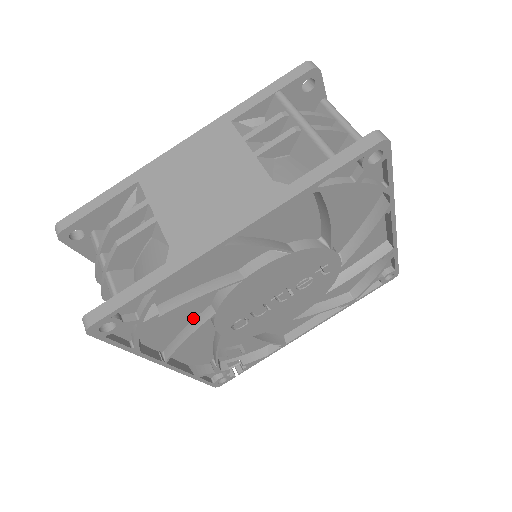
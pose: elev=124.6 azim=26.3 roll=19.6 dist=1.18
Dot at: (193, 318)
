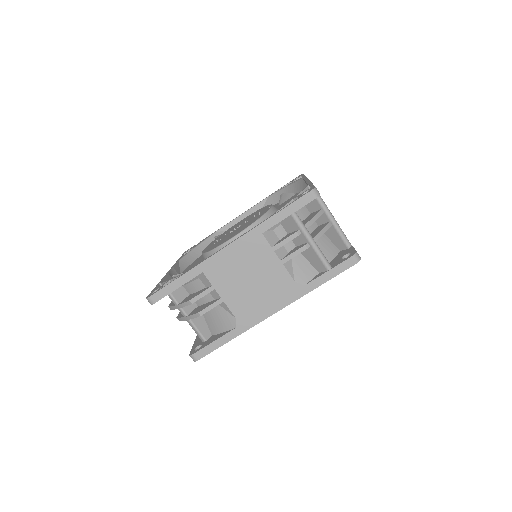
Dot at: occluded
